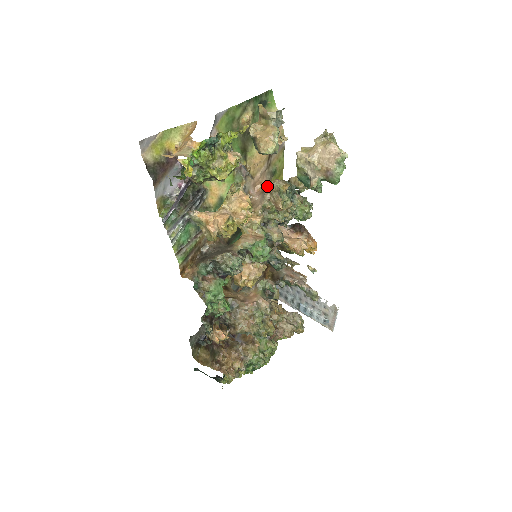
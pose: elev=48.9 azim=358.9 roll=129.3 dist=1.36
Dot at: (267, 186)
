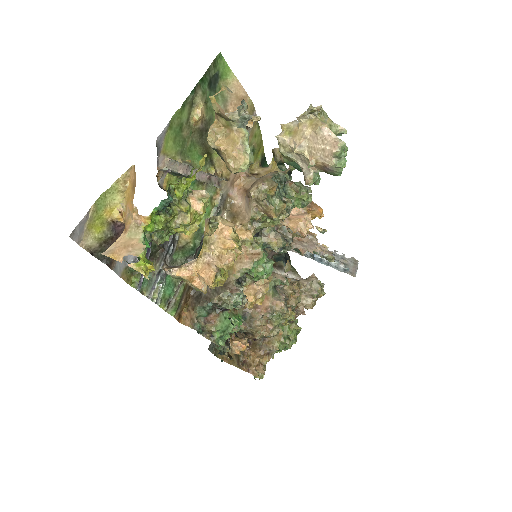
Dot at: (250, 194)
